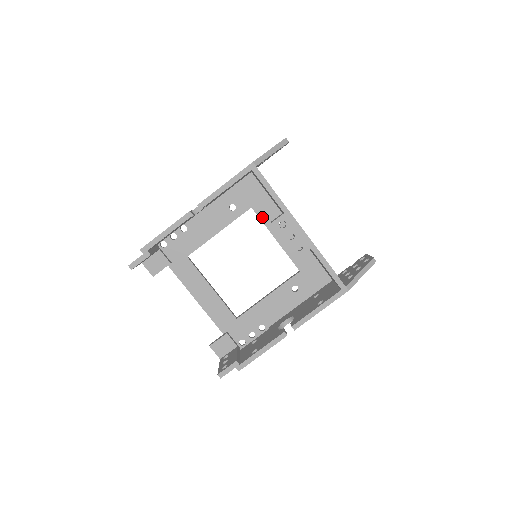
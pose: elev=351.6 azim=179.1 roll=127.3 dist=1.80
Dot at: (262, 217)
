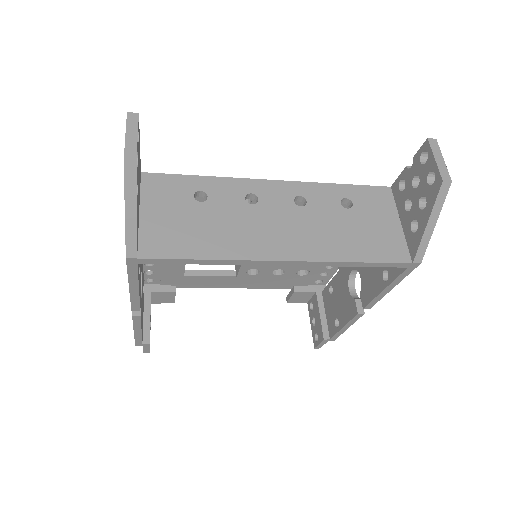
Dot at: occluded
